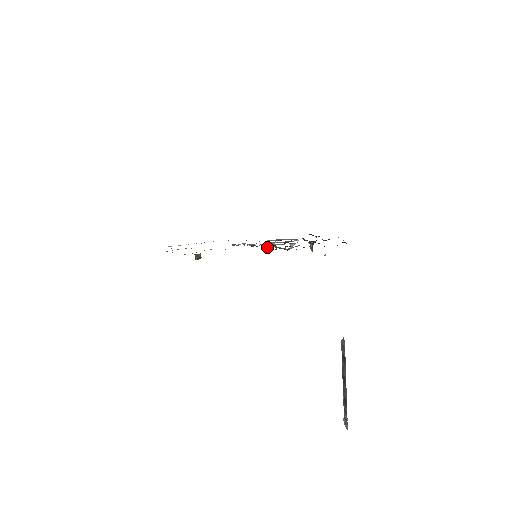
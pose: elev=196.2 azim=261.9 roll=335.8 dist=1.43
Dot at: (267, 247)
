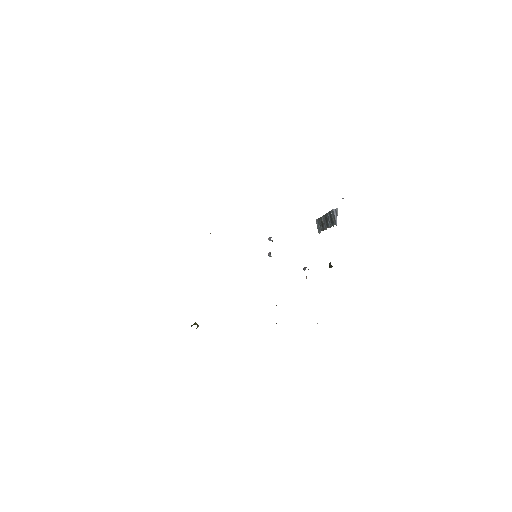
Dot at: occluded
